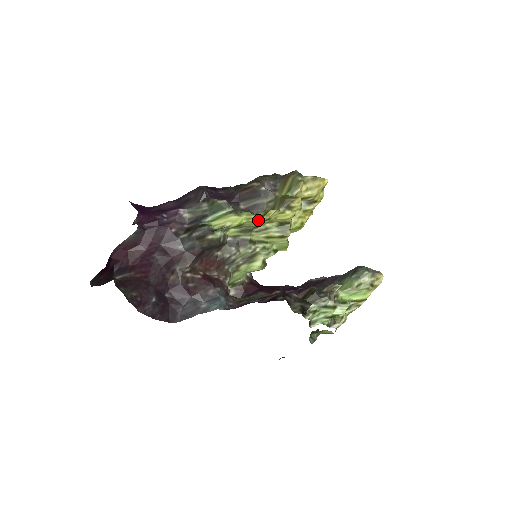
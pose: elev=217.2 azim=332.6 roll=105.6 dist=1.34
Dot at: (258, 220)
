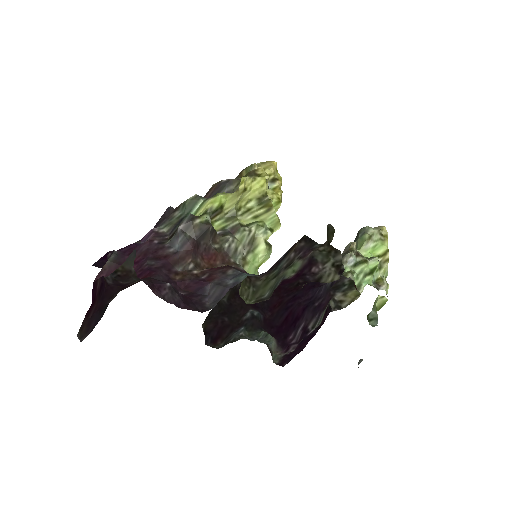
Dot at: (236, 192)
